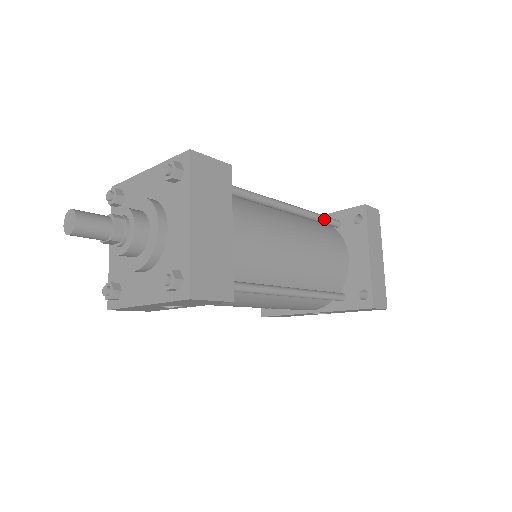
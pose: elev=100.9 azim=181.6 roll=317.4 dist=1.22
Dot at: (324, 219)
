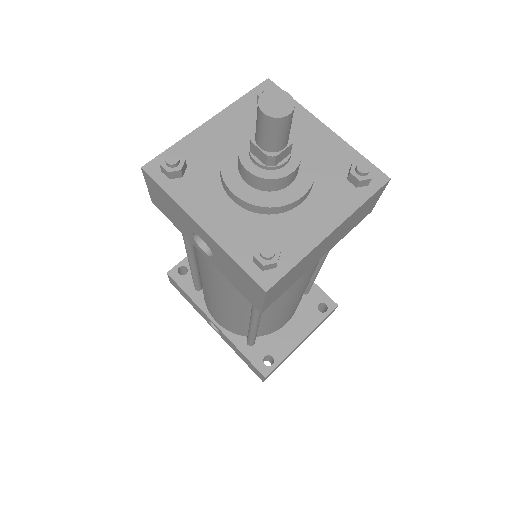
Dot at: (312, 284)
